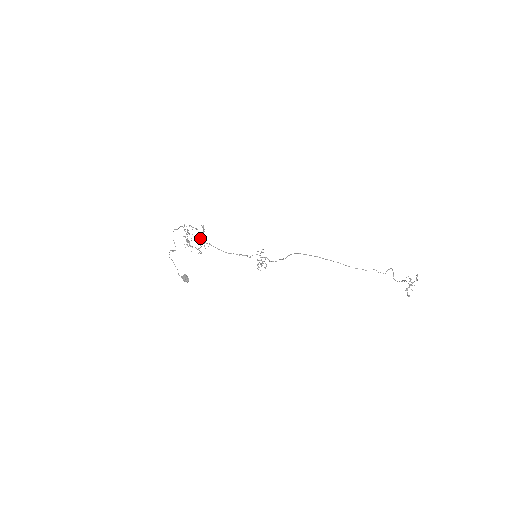
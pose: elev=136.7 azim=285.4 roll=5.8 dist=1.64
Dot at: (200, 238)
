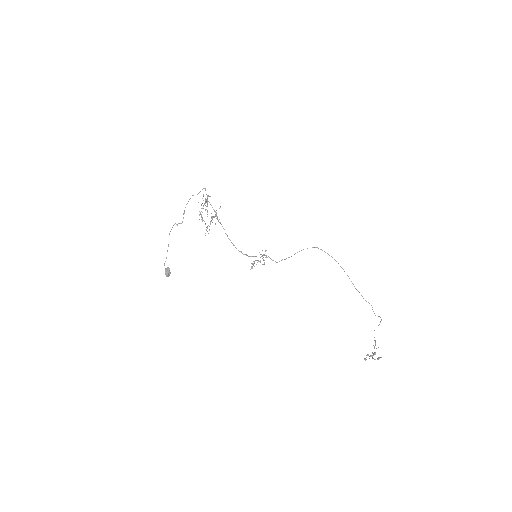
Dot at: occluded
